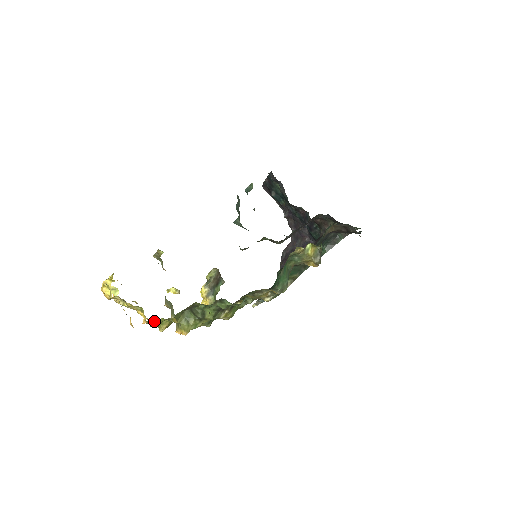
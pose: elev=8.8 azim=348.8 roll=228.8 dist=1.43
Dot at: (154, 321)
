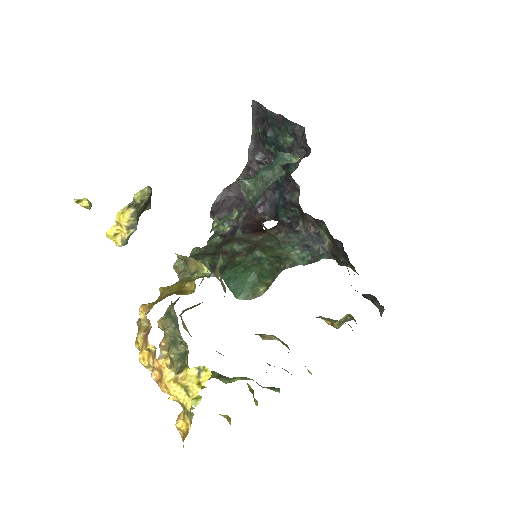
Dot at: occluded
